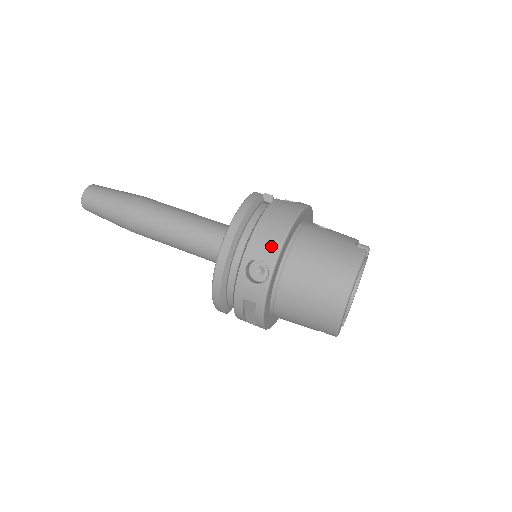
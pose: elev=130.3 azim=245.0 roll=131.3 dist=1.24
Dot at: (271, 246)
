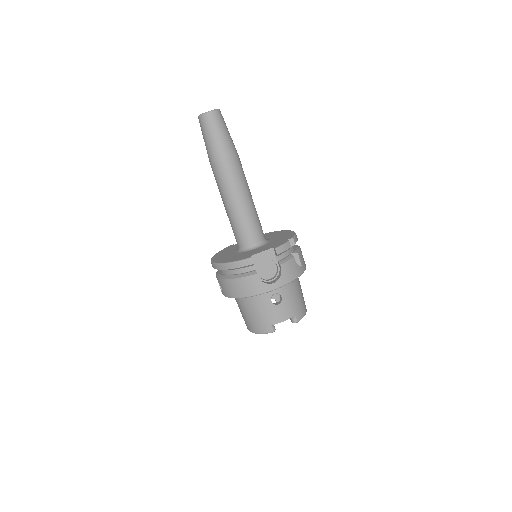
Dot at: (226, 292)
